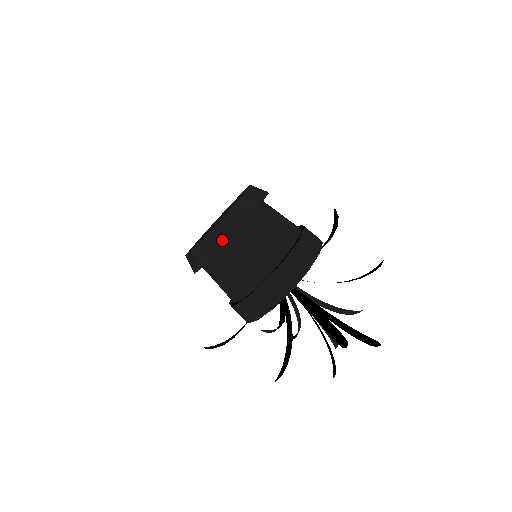
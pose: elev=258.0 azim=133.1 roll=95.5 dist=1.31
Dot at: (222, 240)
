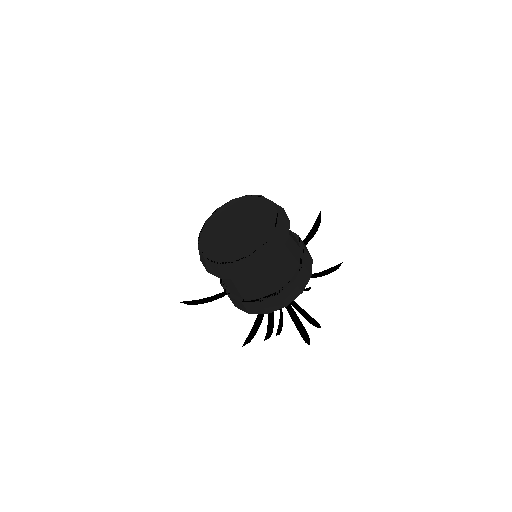
Dot at: (251, 269)
